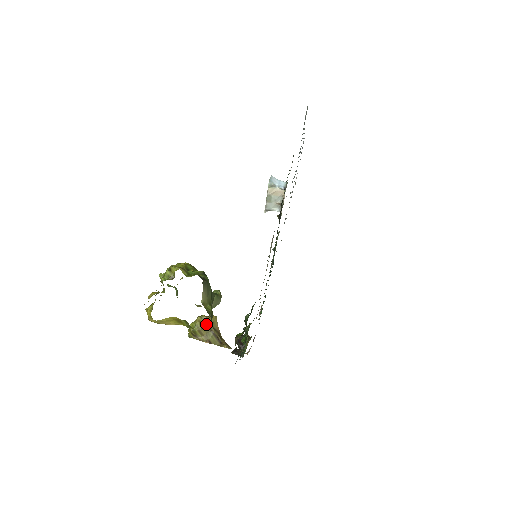
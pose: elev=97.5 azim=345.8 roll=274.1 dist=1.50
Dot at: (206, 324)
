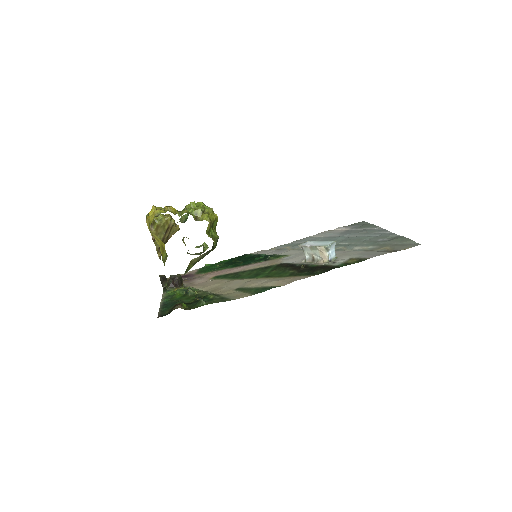
Dot at: (168, 227)
